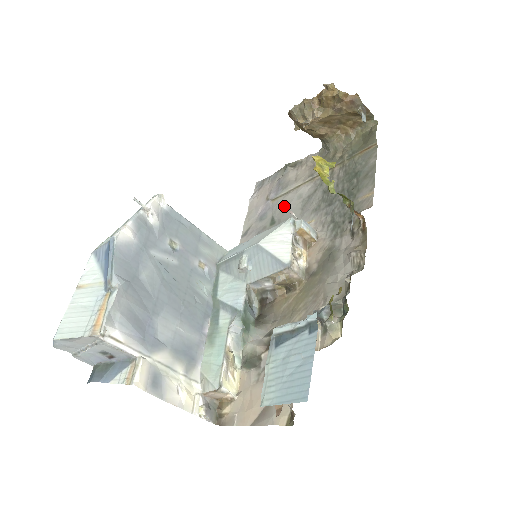
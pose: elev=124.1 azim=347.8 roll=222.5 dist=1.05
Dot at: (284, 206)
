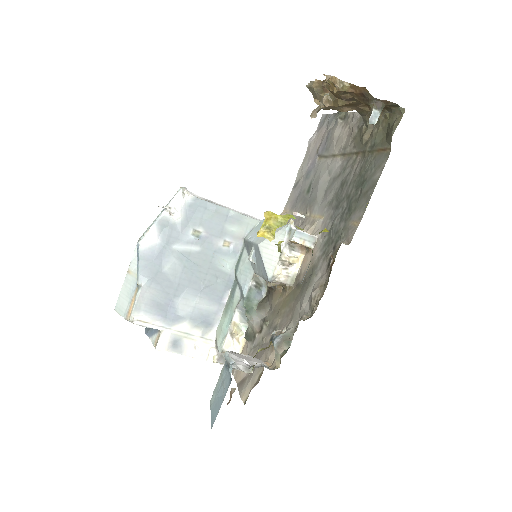
Dot at: (319, 176)
